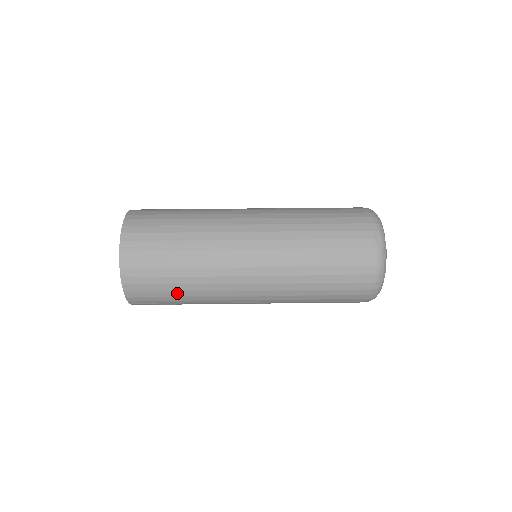
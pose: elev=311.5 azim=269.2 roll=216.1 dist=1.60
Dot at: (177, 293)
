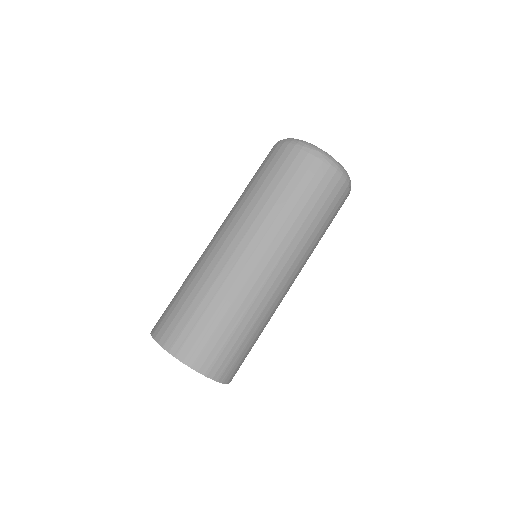
Dot at: (251, 340)
